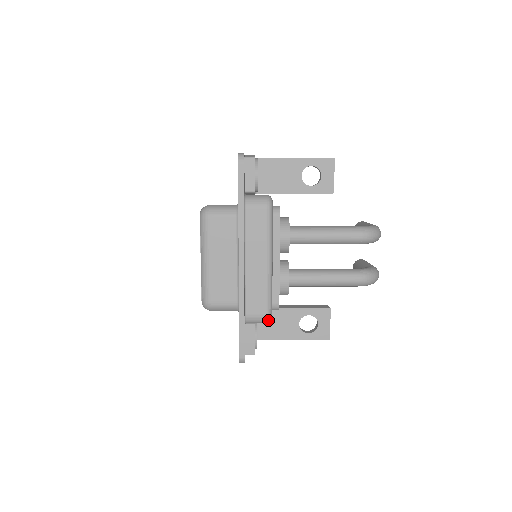
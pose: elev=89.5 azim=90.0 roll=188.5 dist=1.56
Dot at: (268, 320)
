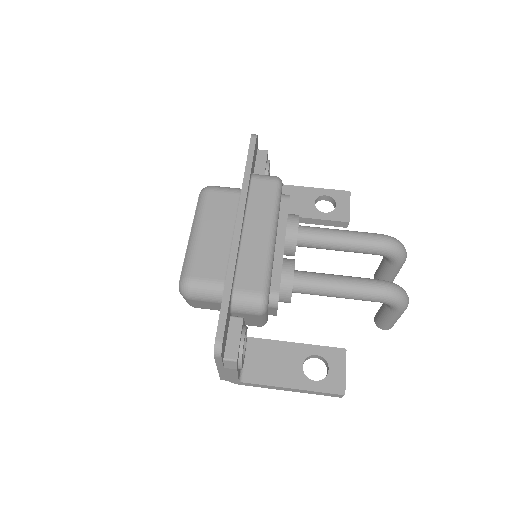
Dot at: (262, 303)
